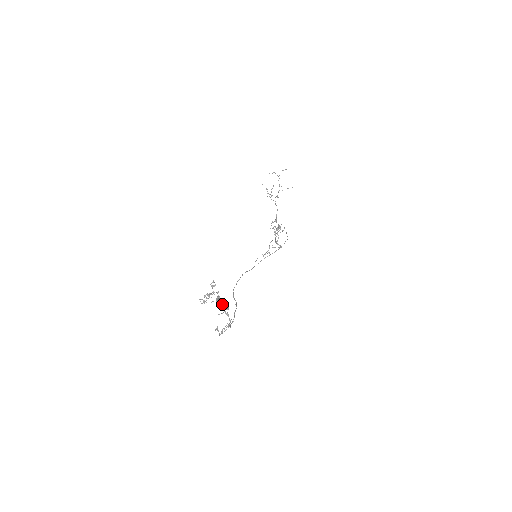
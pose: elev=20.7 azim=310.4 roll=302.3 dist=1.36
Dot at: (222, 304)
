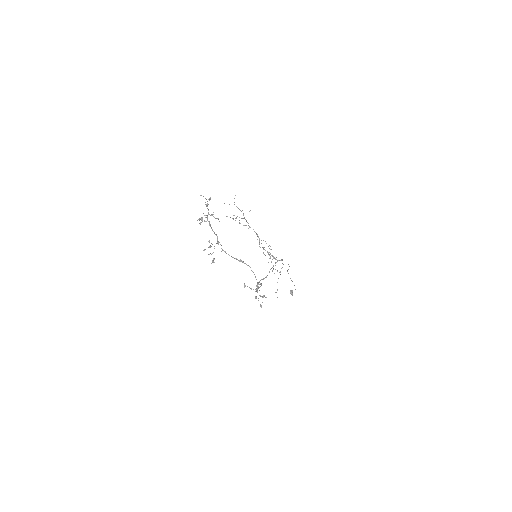
Dot at: (207, 206)
